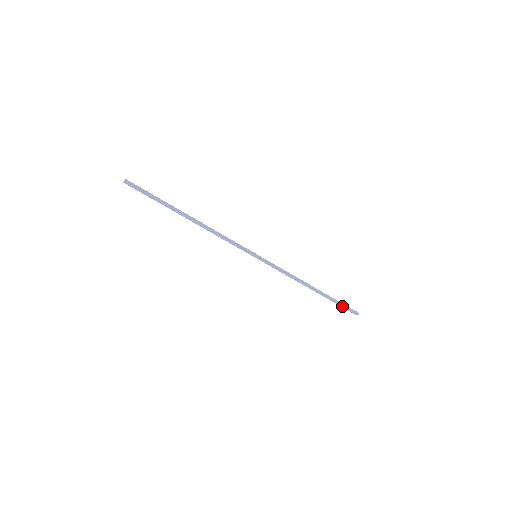
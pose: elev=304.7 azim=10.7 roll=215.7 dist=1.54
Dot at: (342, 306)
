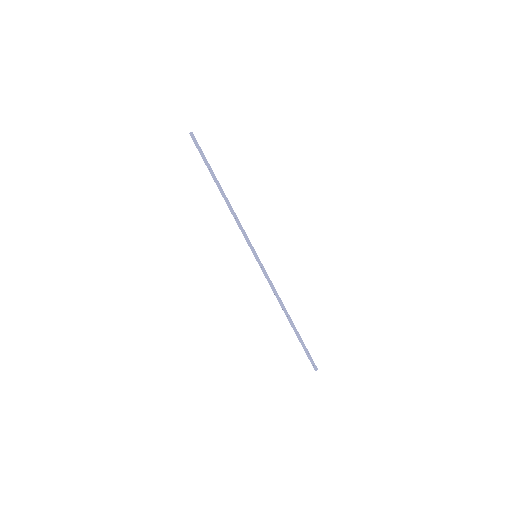
Dot at: (306, 352)
